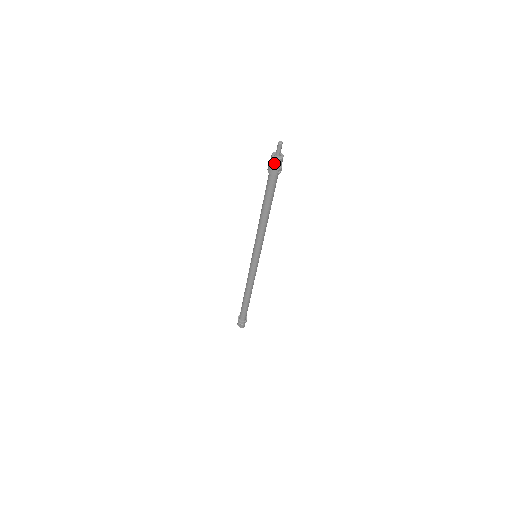
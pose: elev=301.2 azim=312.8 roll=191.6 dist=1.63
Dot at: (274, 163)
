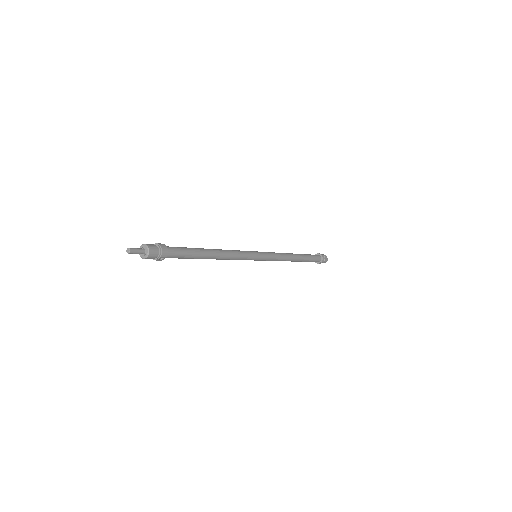
Dot at: occluded
